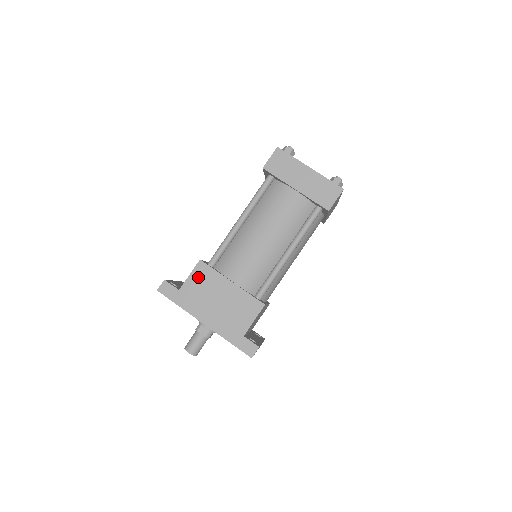
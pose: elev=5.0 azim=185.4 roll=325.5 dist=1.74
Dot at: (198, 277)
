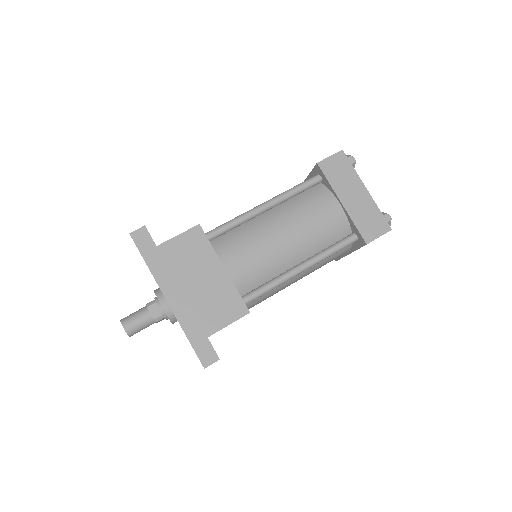
Dot at: (187, 242)
